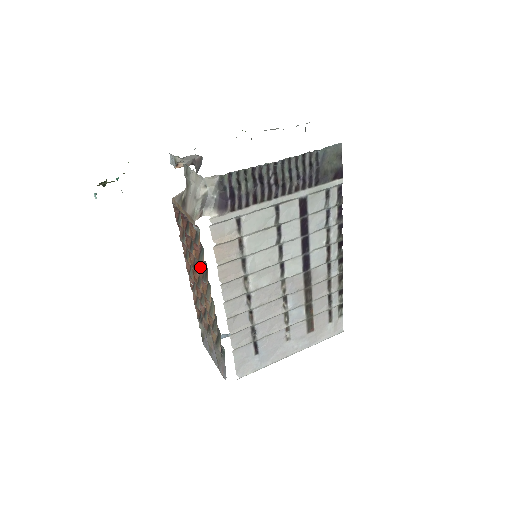
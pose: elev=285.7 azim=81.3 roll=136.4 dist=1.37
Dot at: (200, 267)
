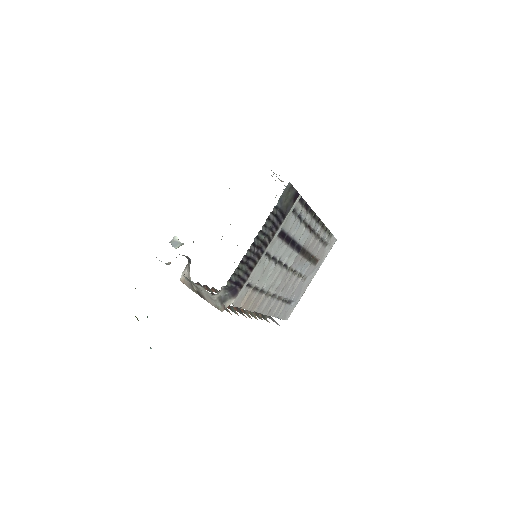
Dot at: occluded
